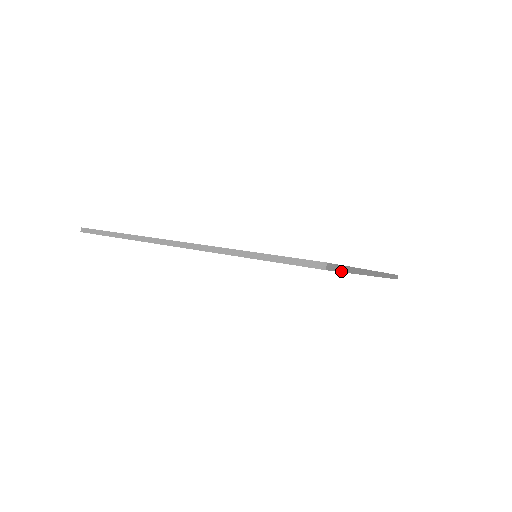
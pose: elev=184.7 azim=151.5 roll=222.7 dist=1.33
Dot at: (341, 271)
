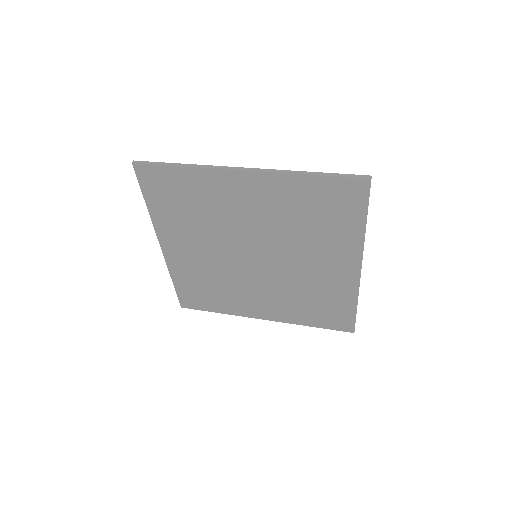
Dot at: occluded
